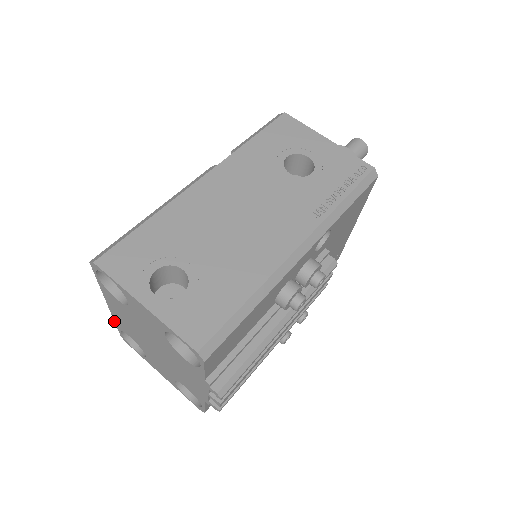
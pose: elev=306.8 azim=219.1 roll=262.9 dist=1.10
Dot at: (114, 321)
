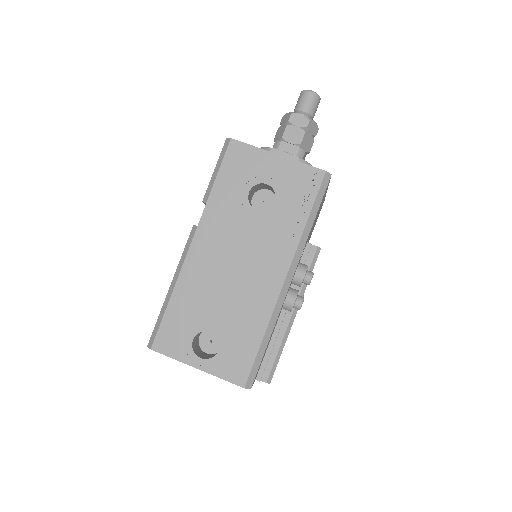
Dot at: occluded
